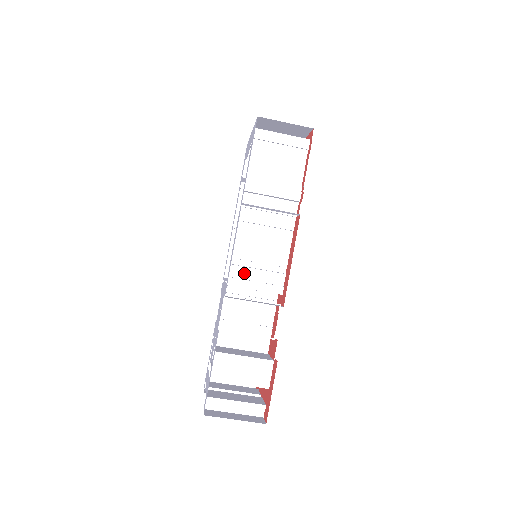
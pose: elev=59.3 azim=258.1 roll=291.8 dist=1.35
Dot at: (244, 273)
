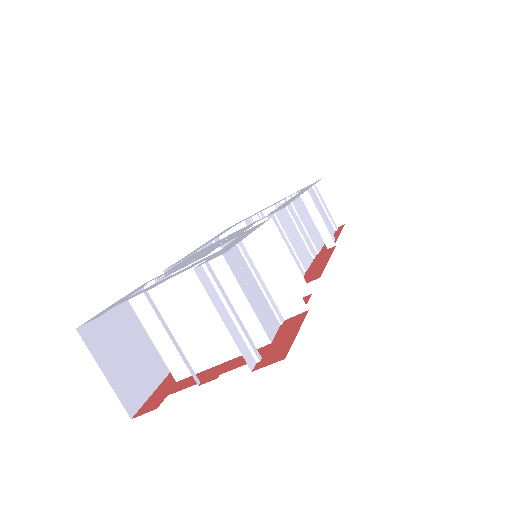
Dot at: (279, 231)
